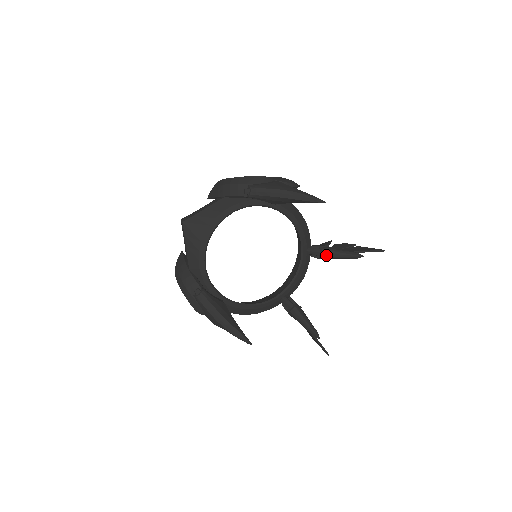
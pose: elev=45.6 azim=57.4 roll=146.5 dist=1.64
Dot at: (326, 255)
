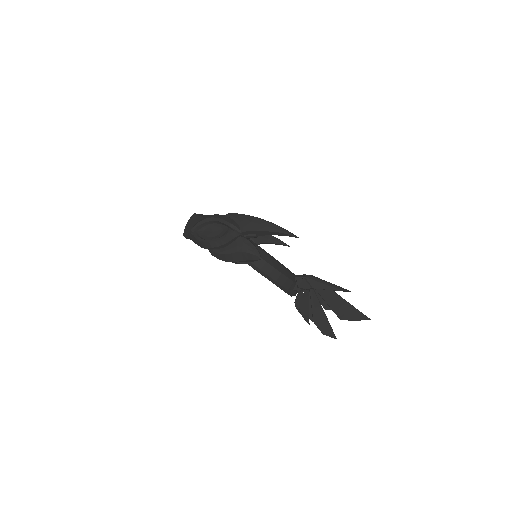
Dot at: occluded
